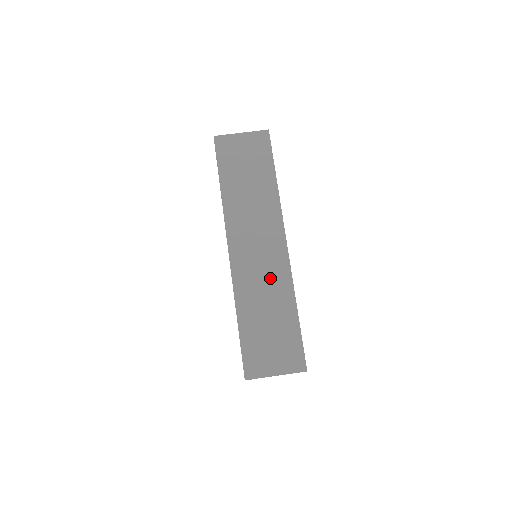
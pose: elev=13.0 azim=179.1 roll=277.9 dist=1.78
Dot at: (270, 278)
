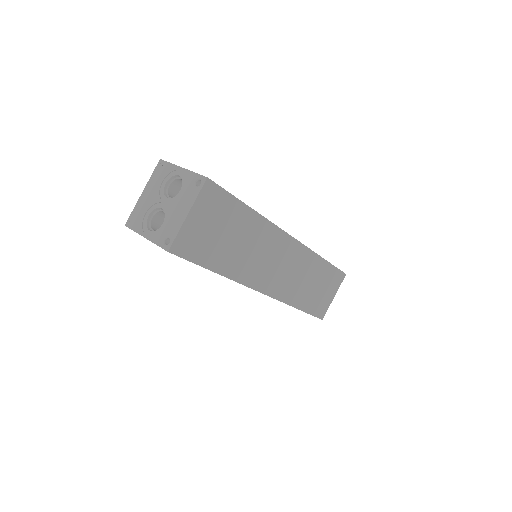
Dot at: (299, 268)
